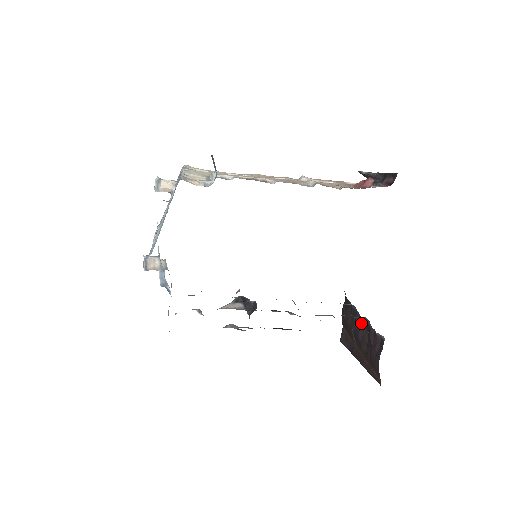
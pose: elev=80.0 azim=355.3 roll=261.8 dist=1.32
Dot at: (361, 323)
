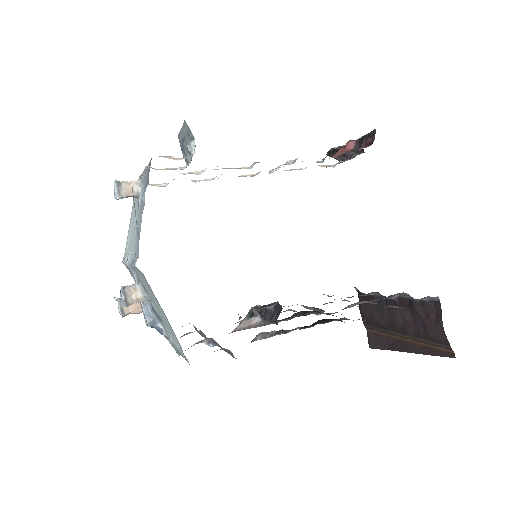
Dot at: (395, 305)
